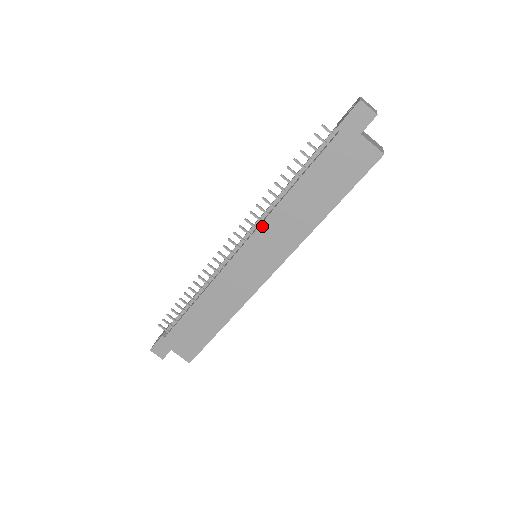
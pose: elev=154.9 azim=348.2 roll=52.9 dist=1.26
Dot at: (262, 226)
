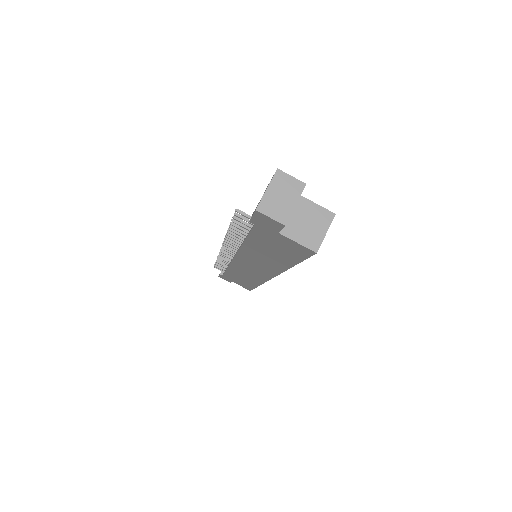
Dot at: (239, 254)
